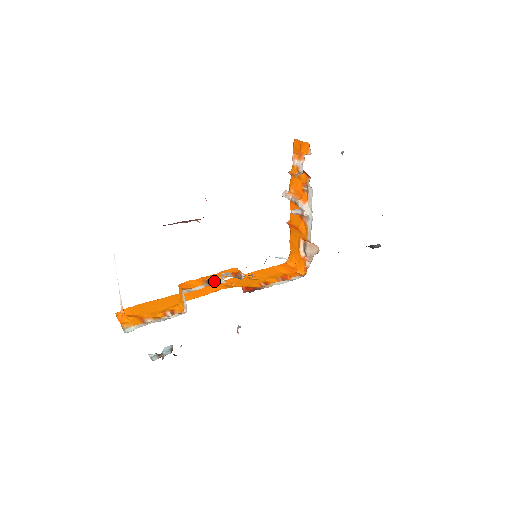
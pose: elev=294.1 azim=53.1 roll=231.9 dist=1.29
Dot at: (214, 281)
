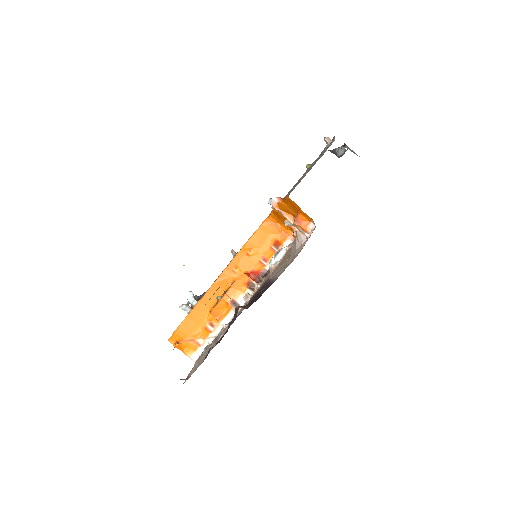
Dot at: (237, 301)
